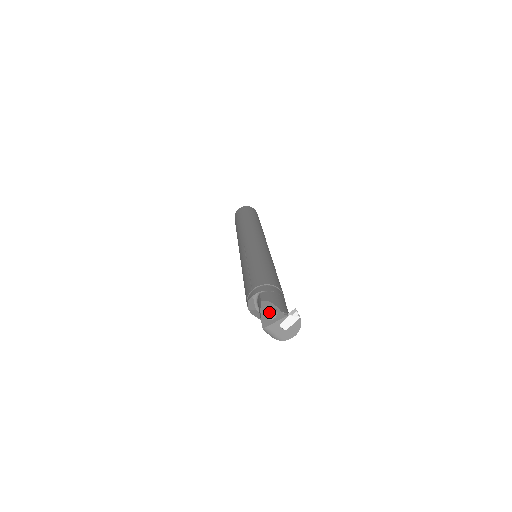
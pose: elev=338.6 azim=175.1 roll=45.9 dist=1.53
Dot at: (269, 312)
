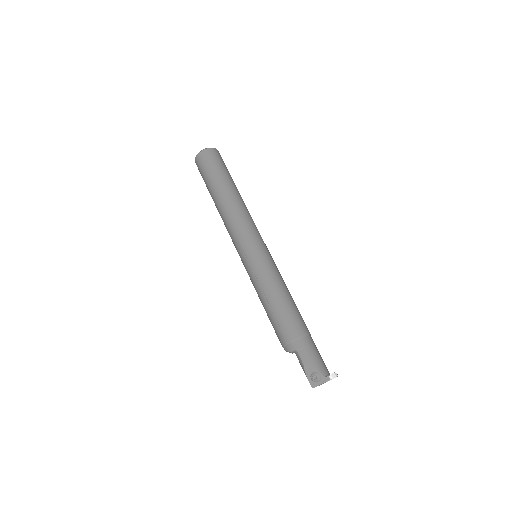
Dot at: (314, 376)
